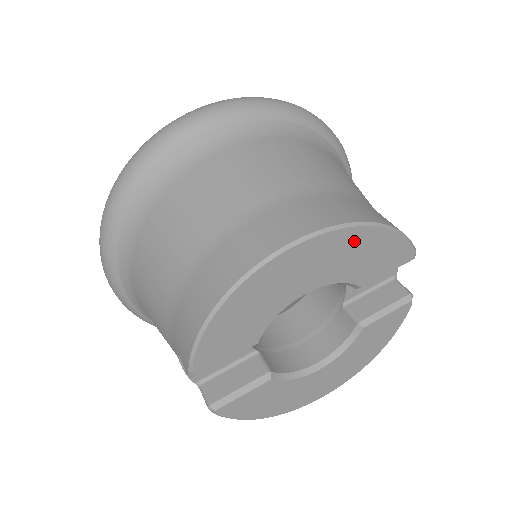
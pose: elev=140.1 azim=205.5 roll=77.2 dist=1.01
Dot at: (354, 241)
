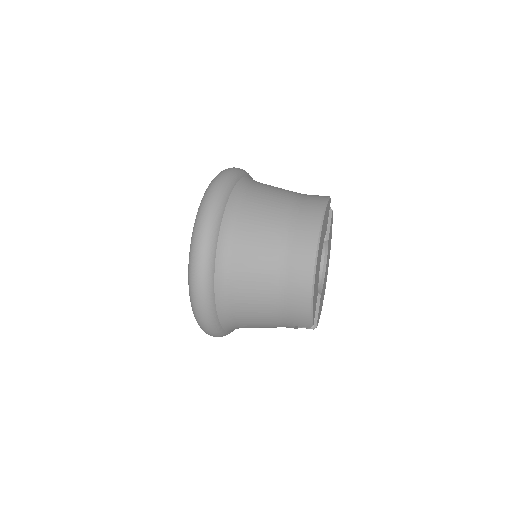
Dot at: occluded
